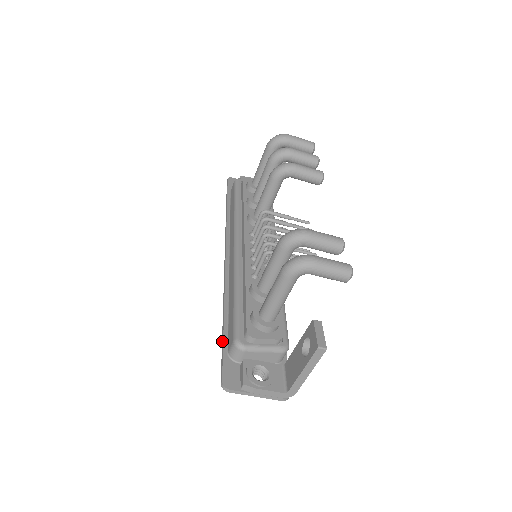
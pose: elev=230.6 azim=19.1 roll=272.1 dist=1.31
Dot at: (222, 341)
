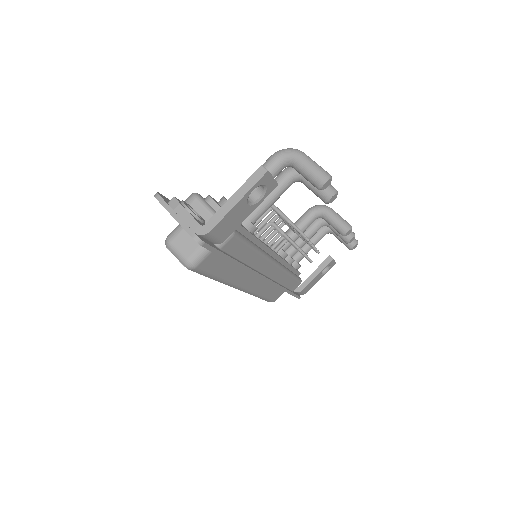
Dot at: occluded
